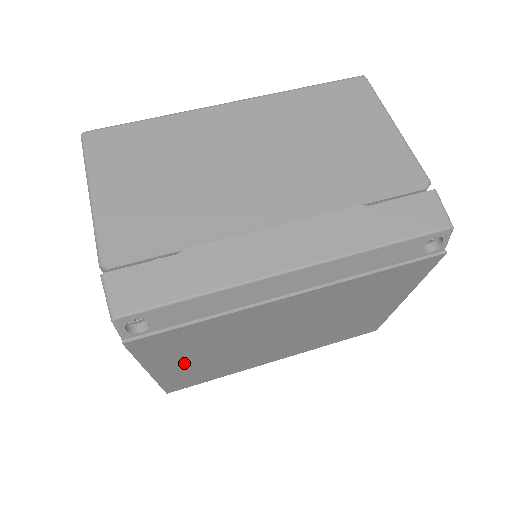
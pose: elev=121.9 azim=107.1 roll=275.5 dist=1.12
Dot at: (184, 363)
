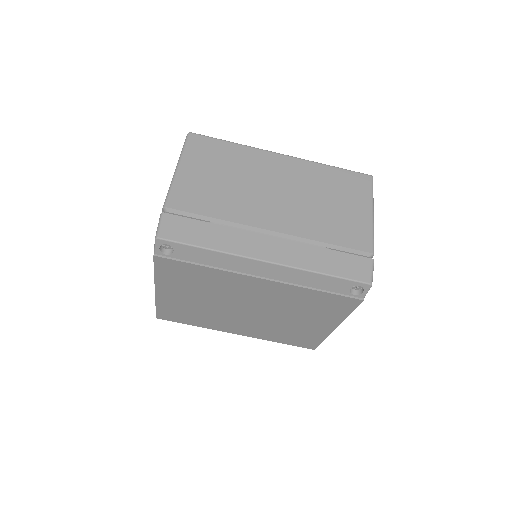
Dot at: (179, 295)
